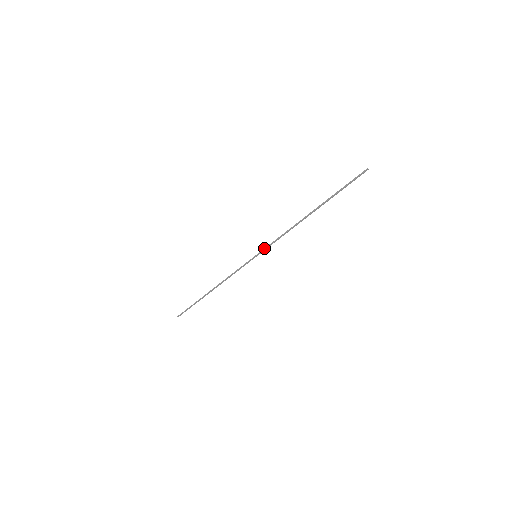
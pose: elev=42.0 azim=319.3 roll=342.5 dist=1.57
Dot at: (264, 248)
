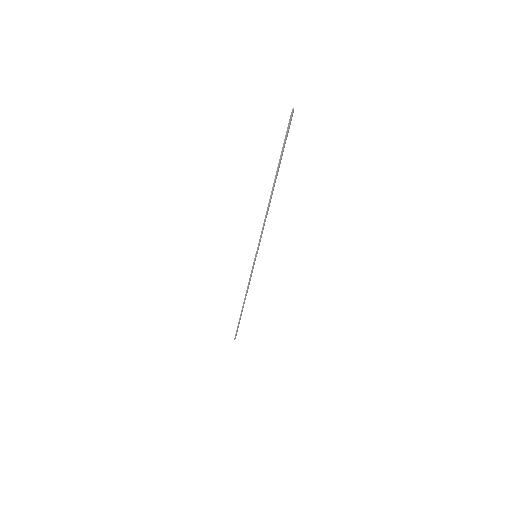
Dot at: (258, 244)
